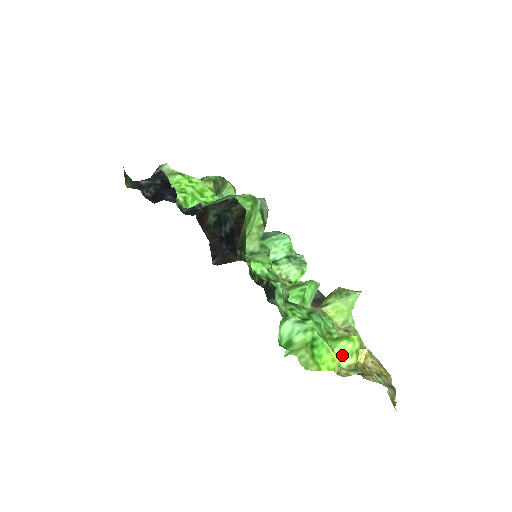
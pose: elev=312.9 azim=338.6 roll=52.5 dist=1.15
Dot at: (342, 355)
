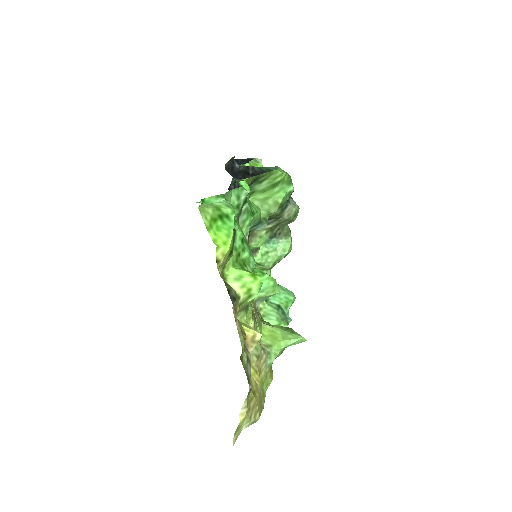
Dot at: (236, 276)
